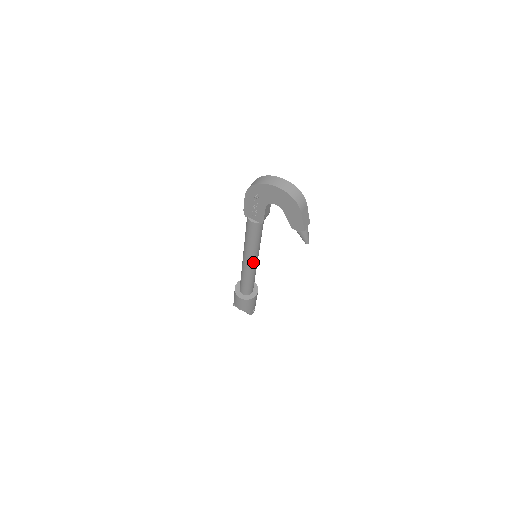
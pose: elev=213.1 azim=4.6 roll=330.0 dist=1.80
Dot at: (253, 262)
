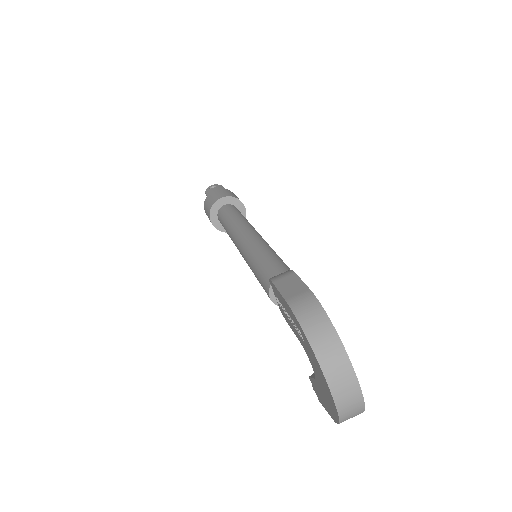
Dot at: occluded
